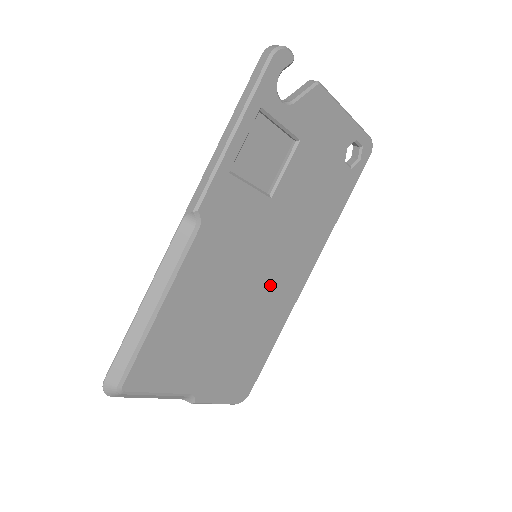
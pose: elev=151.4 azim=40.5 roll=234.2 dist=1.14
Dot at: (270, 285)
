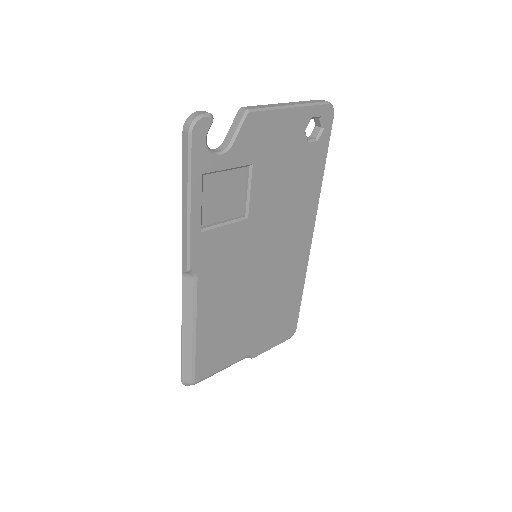
Dot at: (278, 265)
